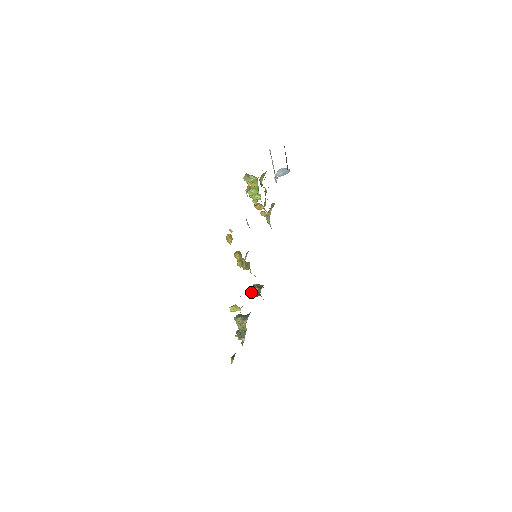
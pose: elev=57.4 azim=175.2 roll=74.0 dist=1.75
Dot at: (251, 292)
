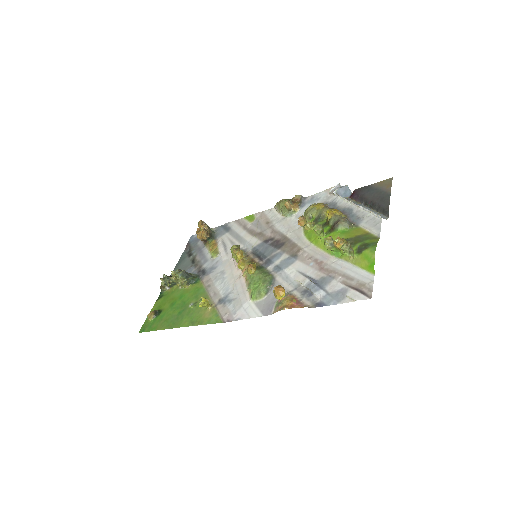
Dot at: (198, 233)
